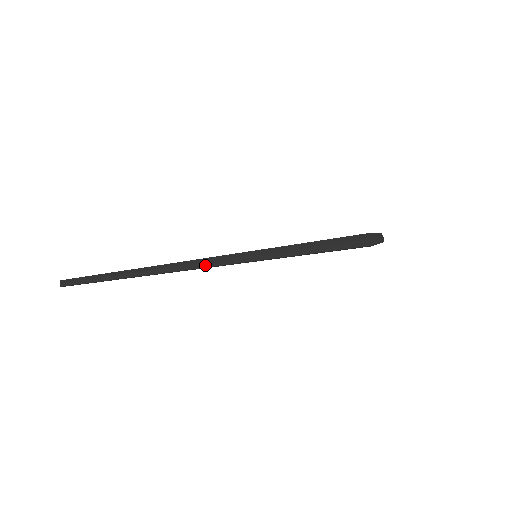
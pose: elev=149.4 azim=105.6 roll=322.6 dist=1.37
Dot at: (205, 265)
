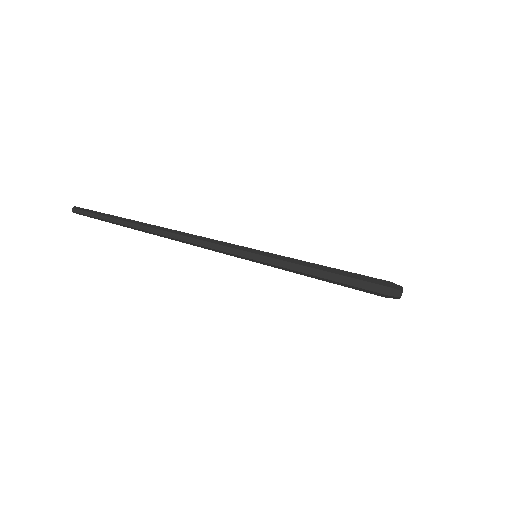
Dot at: (202, 243)
